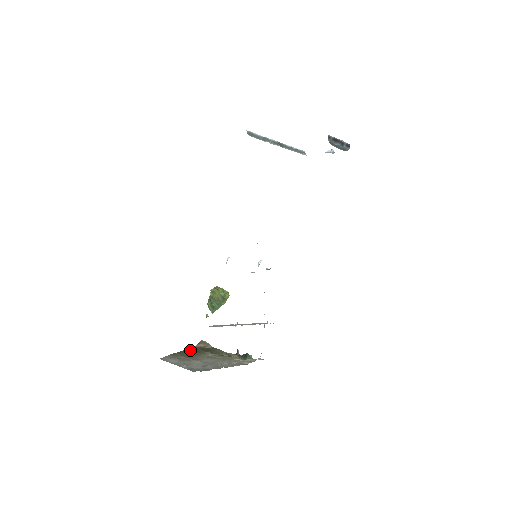
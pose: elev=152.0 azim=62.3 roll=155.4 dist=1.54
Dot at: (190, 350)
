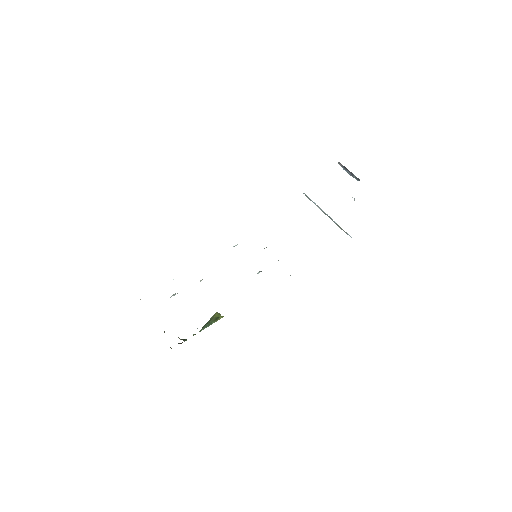
Dot at: occluded
